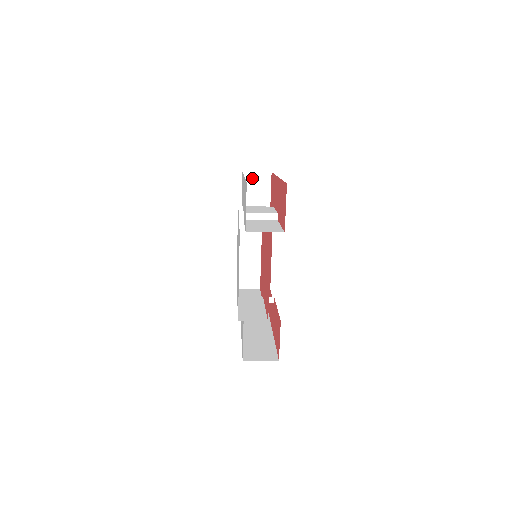
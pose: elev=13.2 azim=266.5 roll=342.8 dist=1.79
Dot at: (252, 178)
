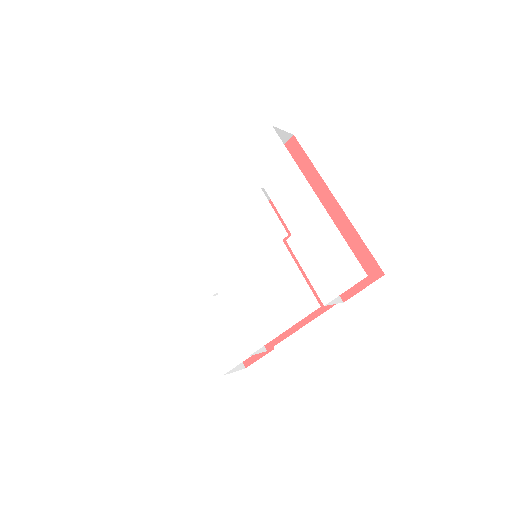
Dot at: occluded
